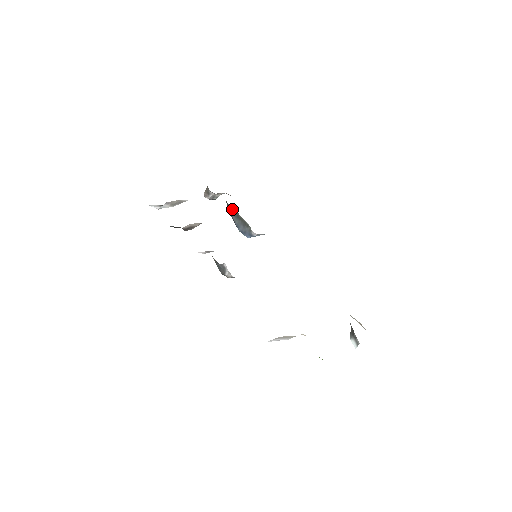
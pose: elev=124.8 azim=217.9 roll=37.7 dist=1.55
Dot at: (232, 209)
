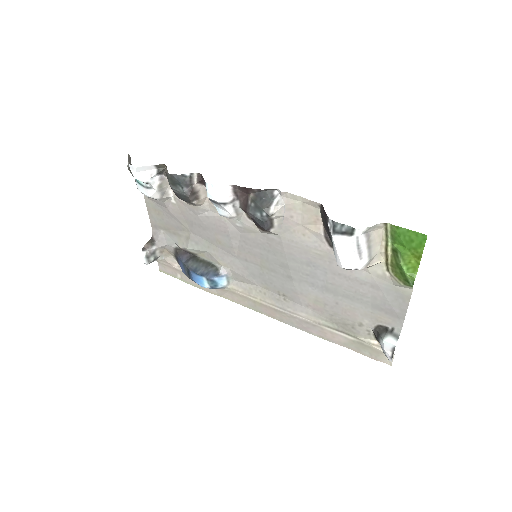
Dot at: (187, 256)
